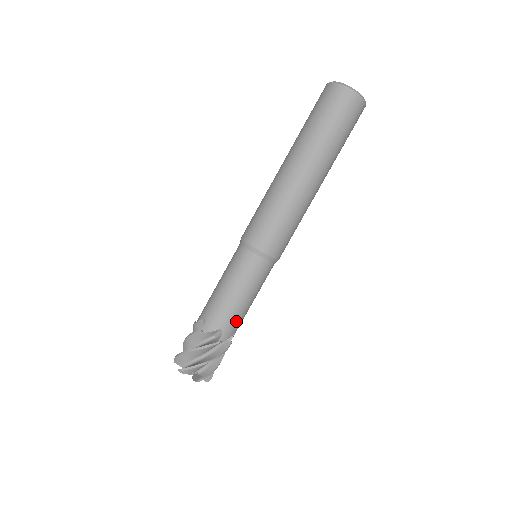
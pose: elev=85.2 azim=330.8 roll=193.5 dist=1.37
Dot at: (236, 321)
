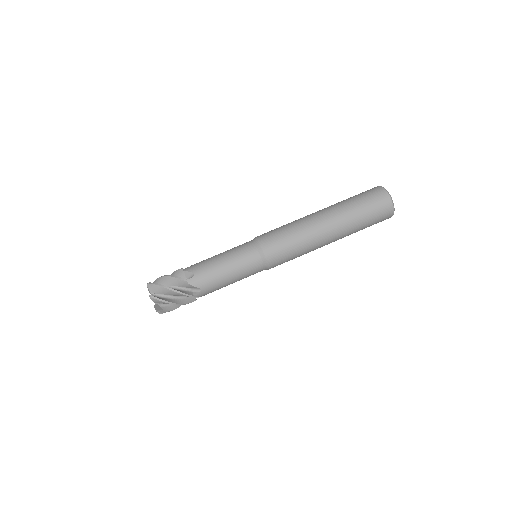
Dot at: (213, 290)
